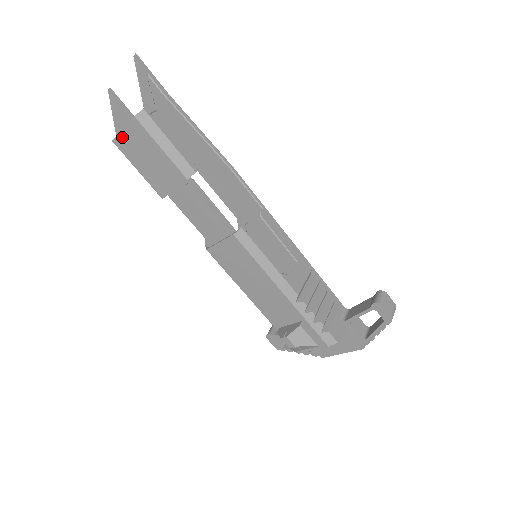
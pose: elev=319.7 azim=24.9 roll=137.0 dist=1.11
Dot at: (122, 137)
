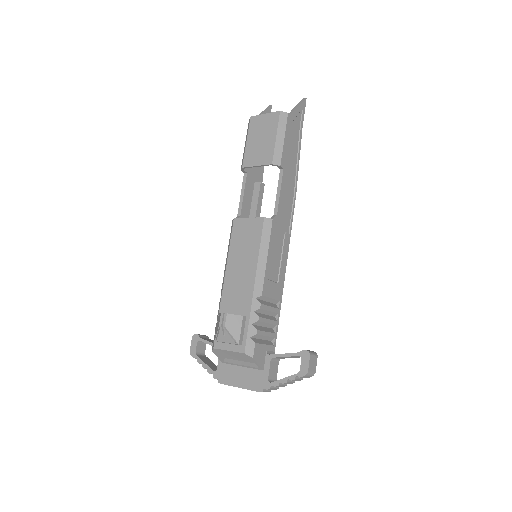
Dot at: (259, 118)
